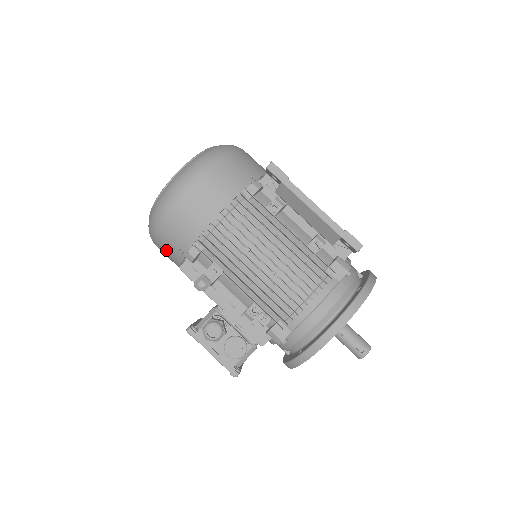
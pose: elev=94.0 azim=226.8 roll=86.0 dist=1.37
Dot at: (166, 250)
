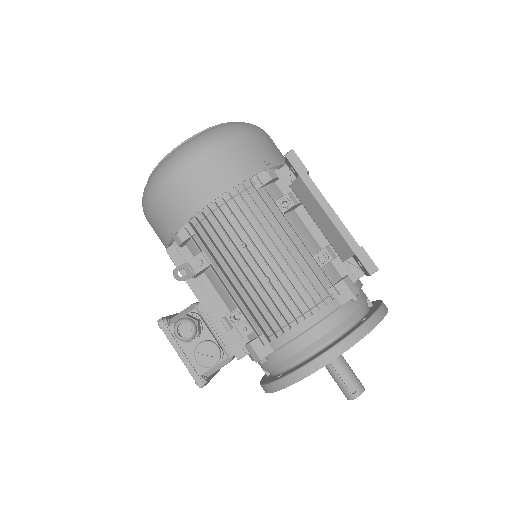
Dot at: (155, 227)
